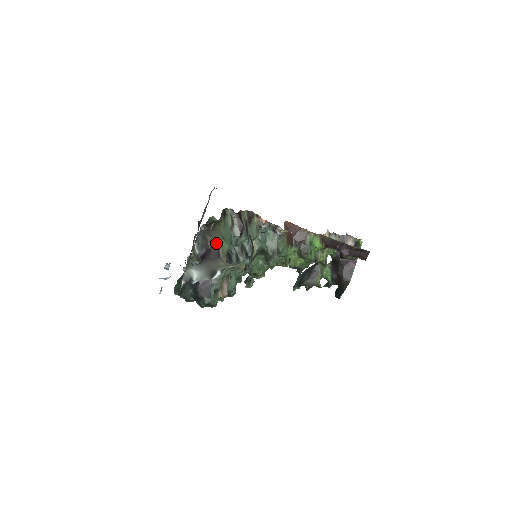
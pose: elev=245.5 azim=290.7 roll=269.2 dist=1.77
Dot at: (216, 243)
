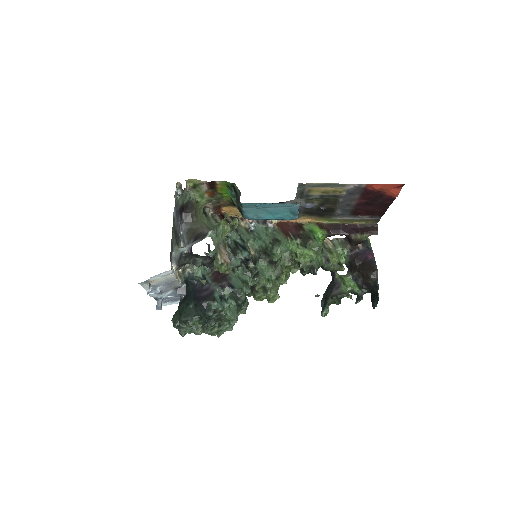
Dot at: (202, 230)
